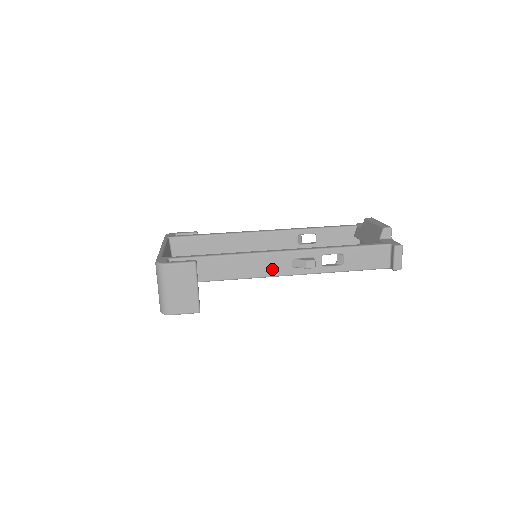
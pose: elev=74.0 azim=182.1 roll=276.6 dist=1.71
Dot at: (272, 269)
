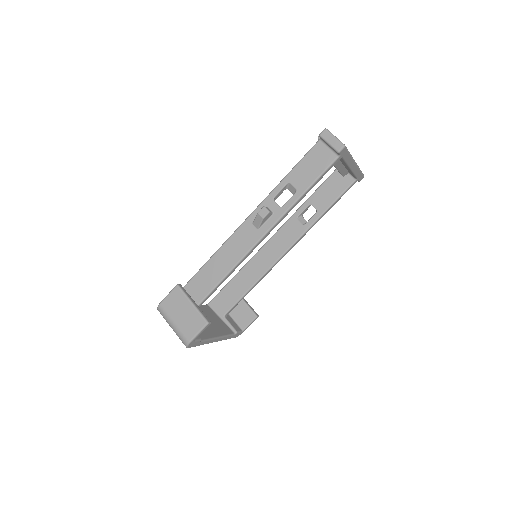
Dot at: (244, 245)
